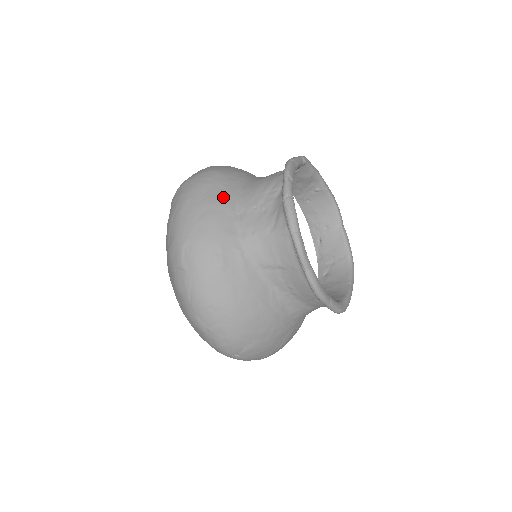
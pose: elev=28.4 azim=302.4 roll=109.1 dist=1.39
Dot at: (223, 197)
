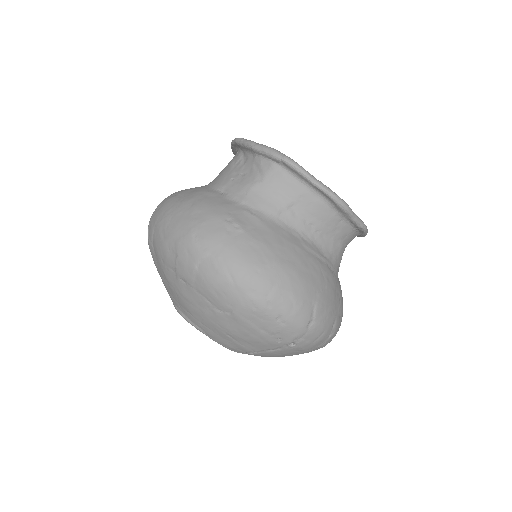
Dot at: (198, 191)
